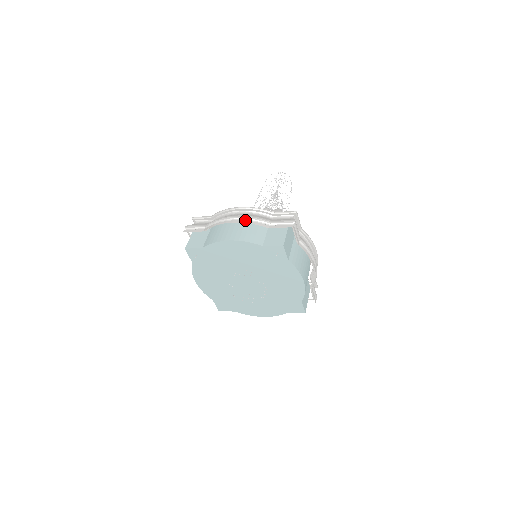
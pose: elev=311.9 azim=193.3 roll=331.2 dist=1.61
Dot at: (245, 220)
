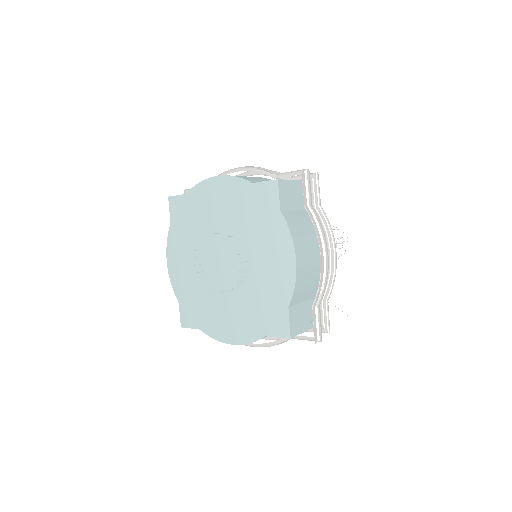
Dot at: (248, 167)
